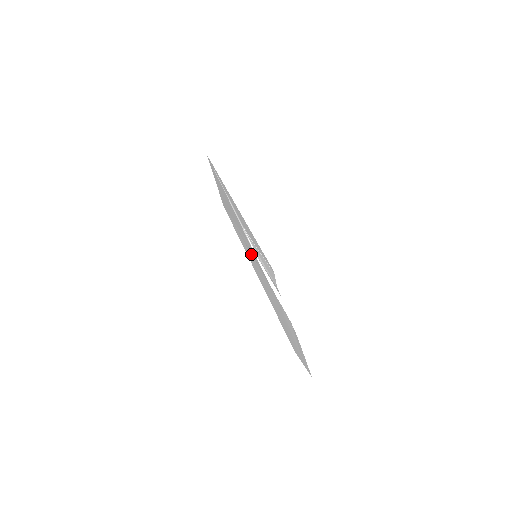
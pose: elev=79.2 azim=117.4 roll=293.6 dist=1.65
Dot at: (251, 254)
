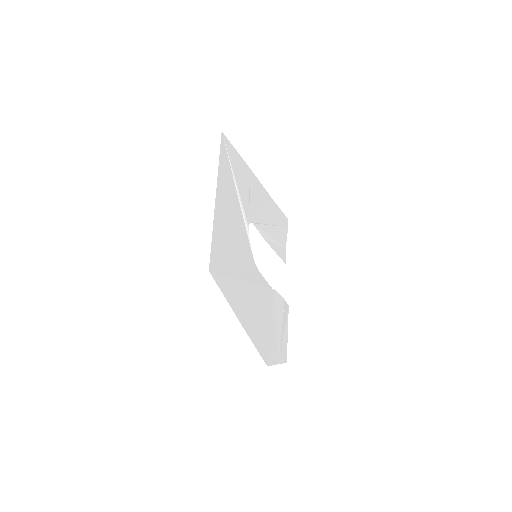
Dot at: (242, 281)
